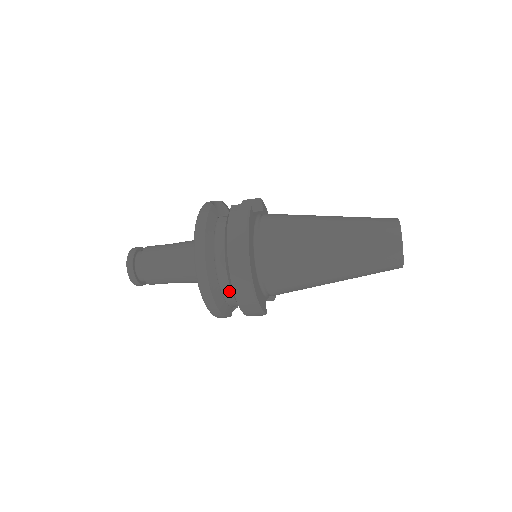
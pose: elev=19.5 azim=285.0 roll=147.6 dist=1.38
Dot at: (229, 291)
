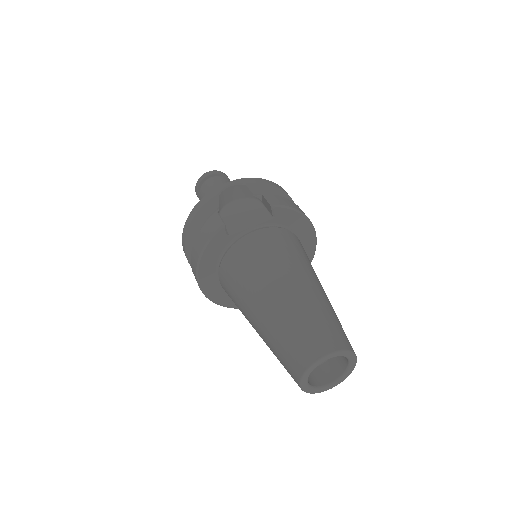
Dot at: occluded
